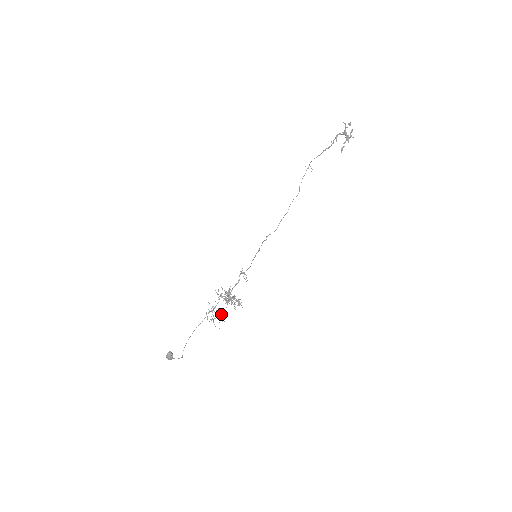
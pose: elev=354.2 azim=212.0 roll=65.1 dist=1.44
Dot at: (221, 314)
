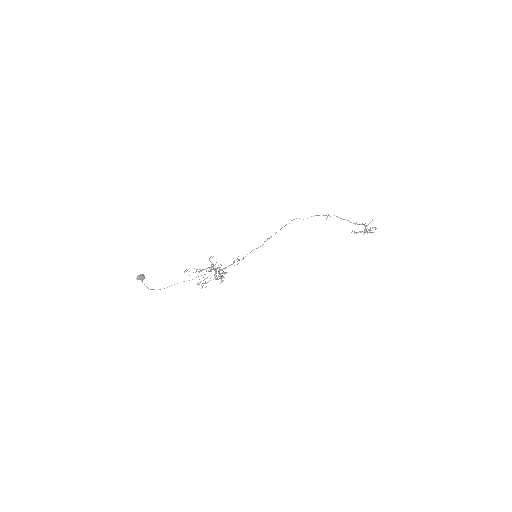
Dot at: (206, 283)
